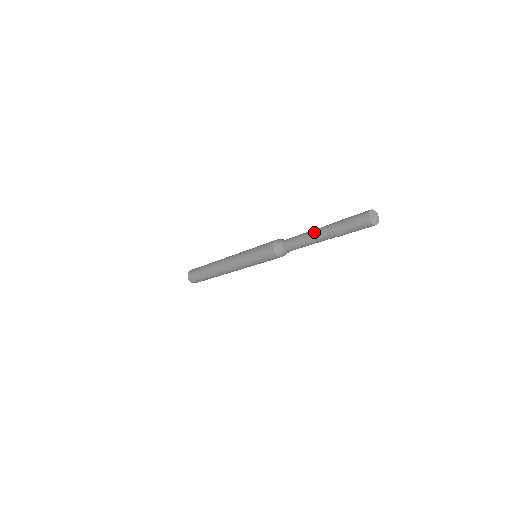
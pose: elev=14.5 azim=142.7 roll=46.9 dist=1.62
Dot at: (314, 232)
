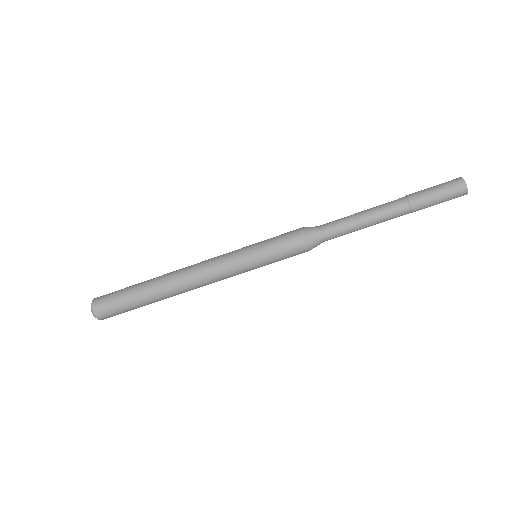
Dot at: (378, 209)
